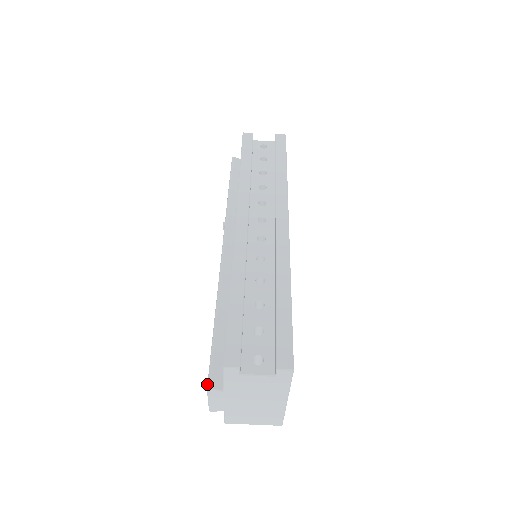
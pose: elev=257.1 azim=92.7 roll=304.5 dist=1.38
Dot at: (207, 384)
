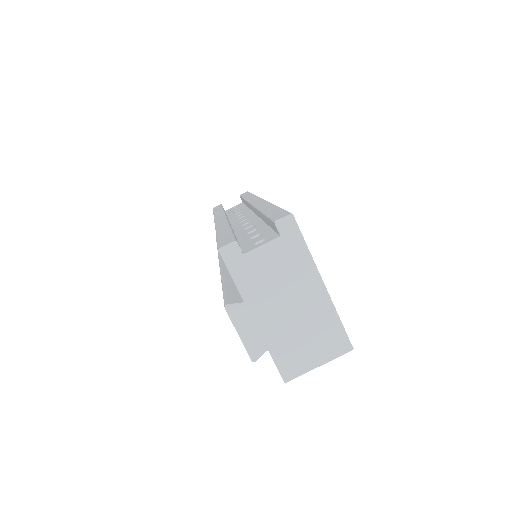
Dot at: (224, 306)
